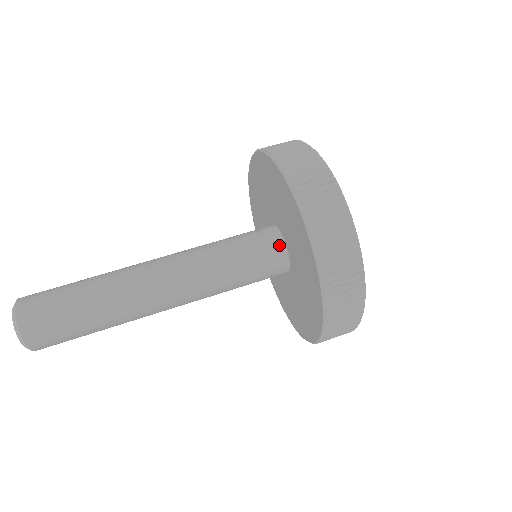
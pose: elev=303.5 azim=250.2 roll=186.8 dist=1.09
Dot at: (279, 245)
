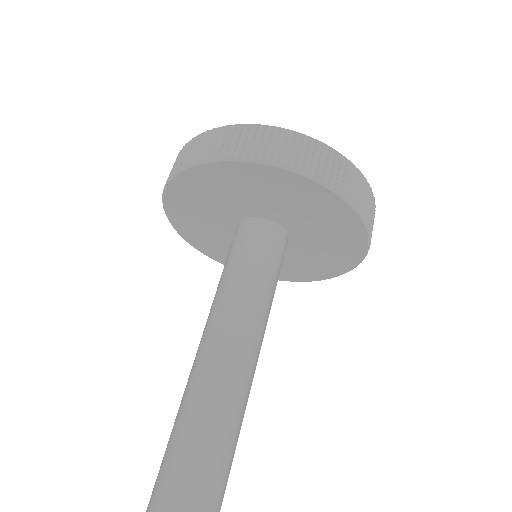
Dot at: (247, 223)
